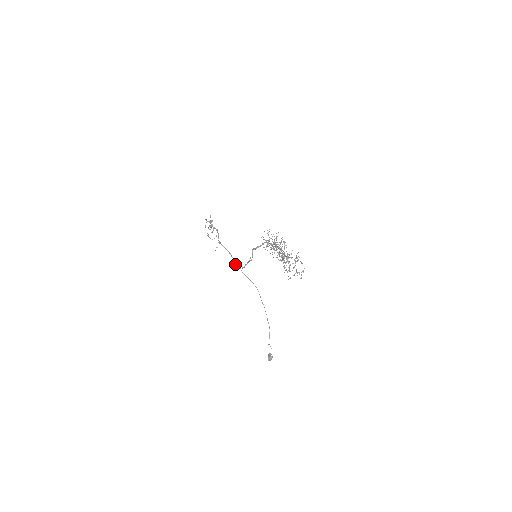
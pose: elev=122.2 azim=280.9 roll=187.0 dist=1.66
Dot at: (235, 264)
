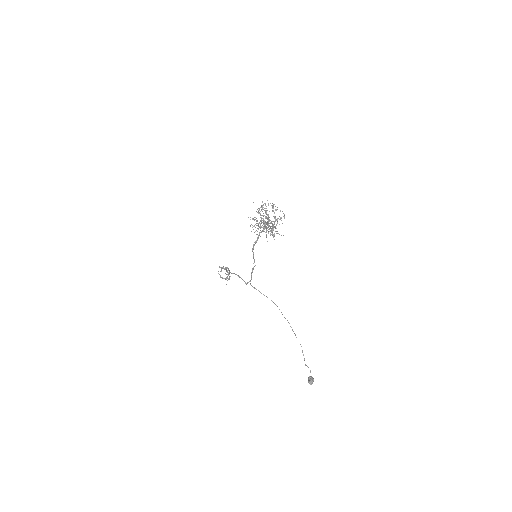
Dot at: occluded
